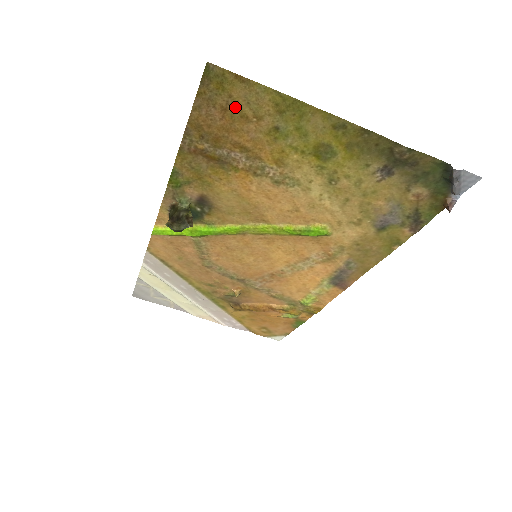
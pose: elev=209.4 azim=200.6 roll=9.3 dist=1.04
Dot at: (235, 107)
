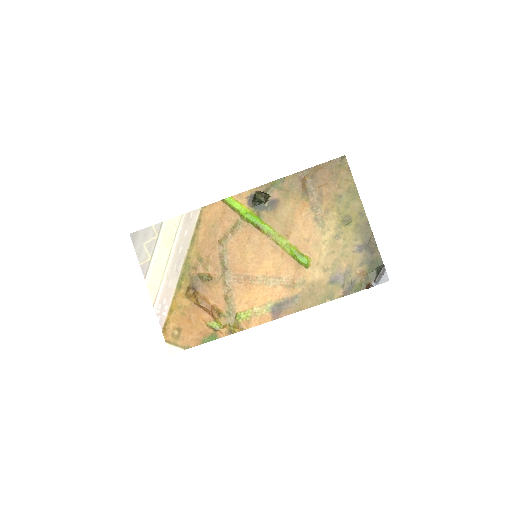
Dot at: (336, 176)
